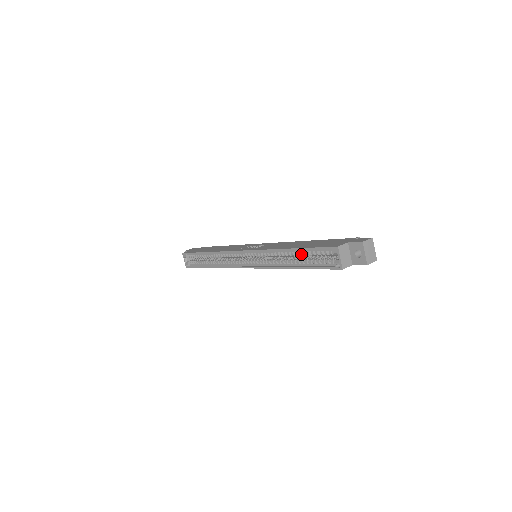
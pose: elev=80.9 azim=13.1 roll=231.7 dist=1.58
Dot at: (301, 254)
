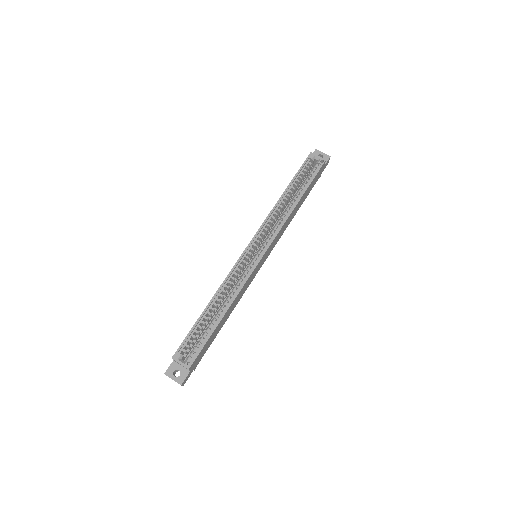
Dot at: (294, 188)
